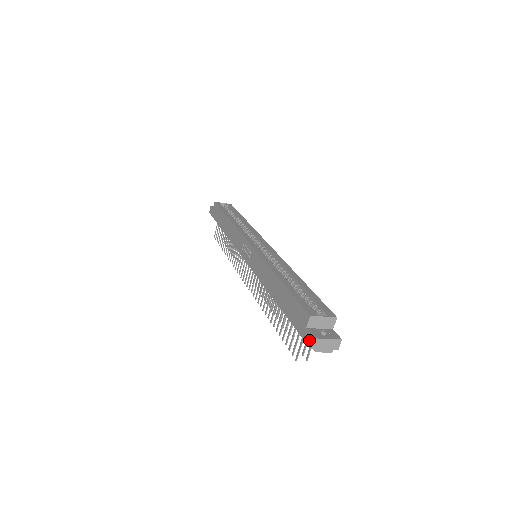
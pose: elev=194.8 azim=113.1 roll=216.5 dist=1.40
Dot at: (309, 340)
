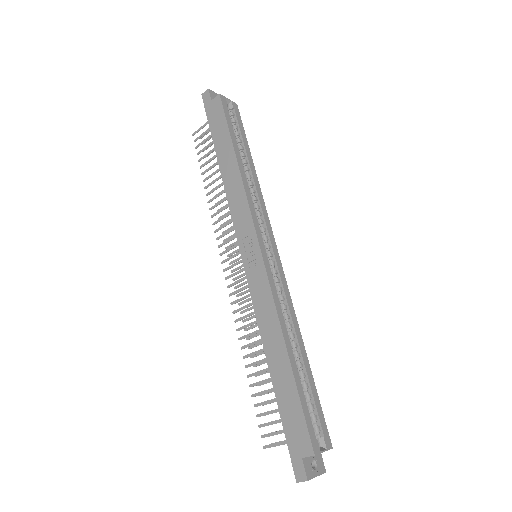
Dot at: (299, 473)
